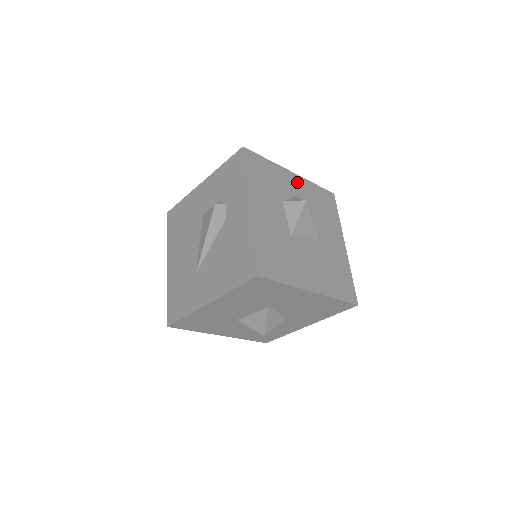
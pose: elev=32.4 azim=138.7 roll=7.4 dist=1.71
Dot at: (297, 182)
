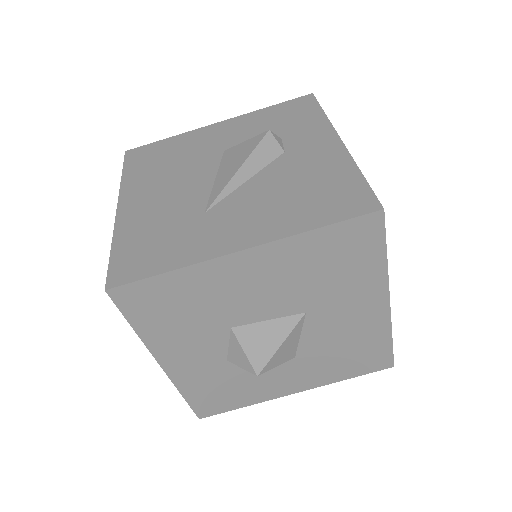
Dot at: occluded
